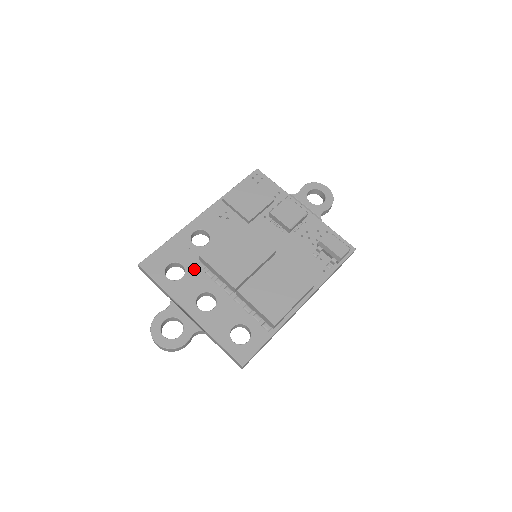
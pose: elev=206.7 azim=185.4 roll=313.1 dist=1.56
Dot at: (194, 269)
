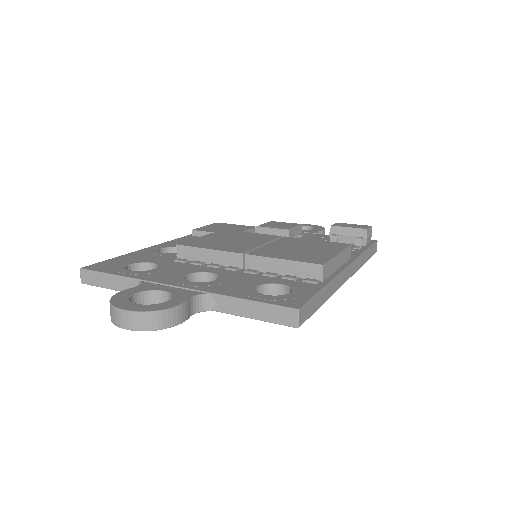
Dot at: (171, 263)
